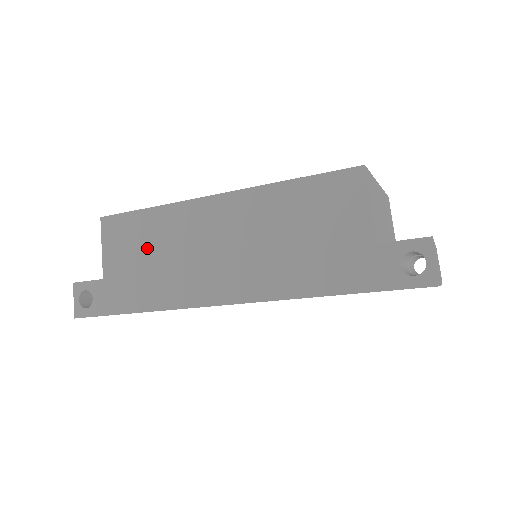
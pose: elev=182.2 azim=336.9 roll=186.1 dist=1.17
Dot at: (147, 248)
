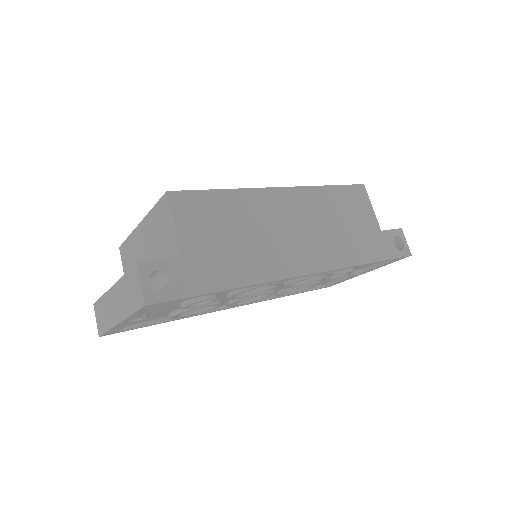
Dot at: (228, 226)
